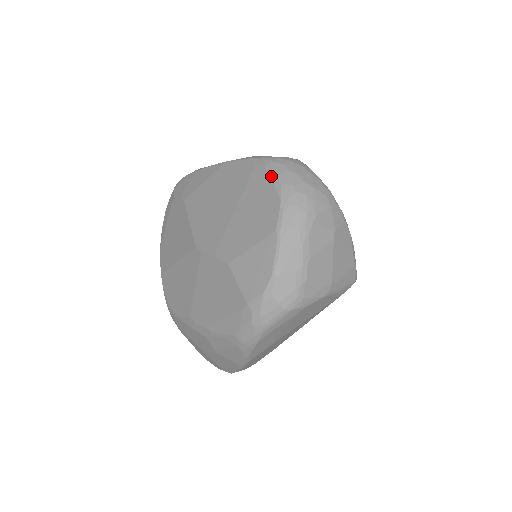
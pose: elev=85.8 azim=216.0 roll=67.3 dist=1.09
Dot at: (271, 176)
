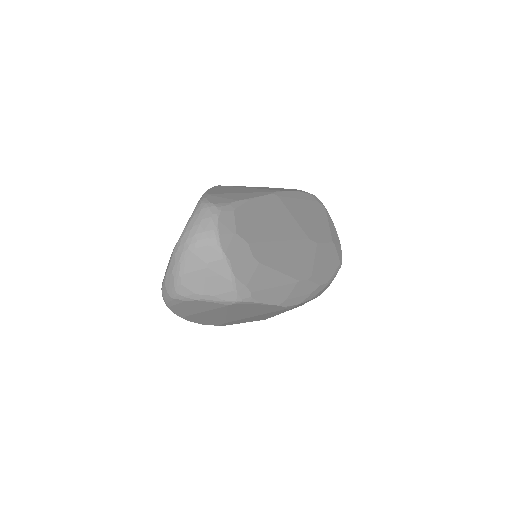
Dot at: (192, 213)
